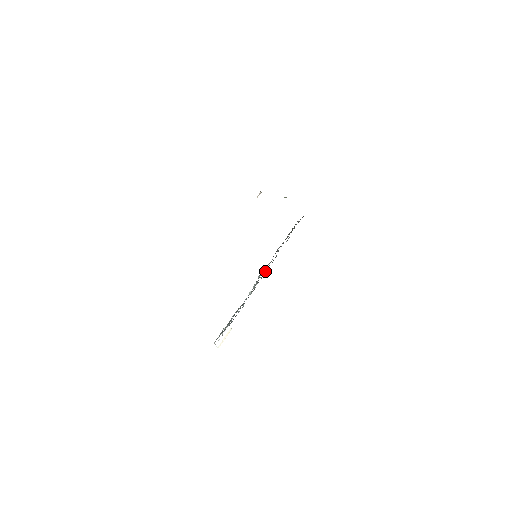
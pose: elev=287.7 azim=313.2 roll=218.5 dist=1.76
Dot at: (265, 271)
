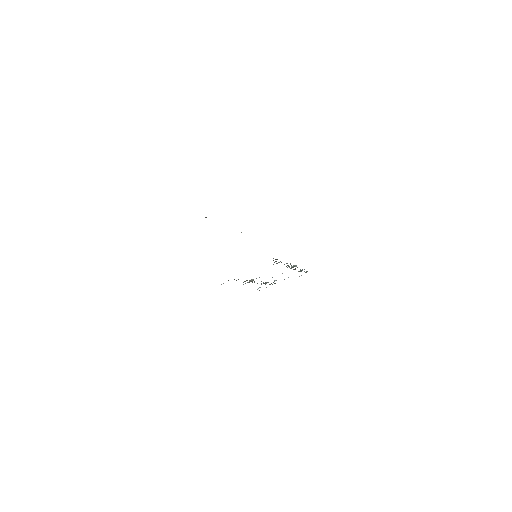
Dot at: occluded
